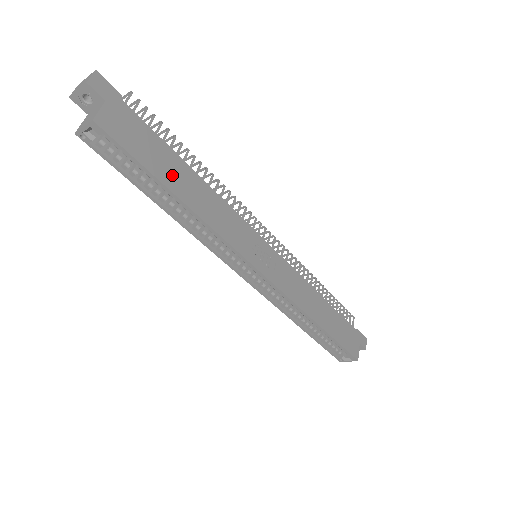
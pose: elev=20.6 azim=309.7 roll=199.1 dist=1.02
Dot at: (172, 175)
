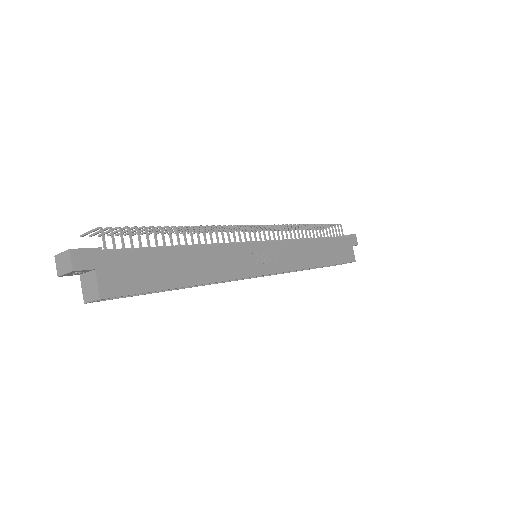
Dot at: (174, 272)
